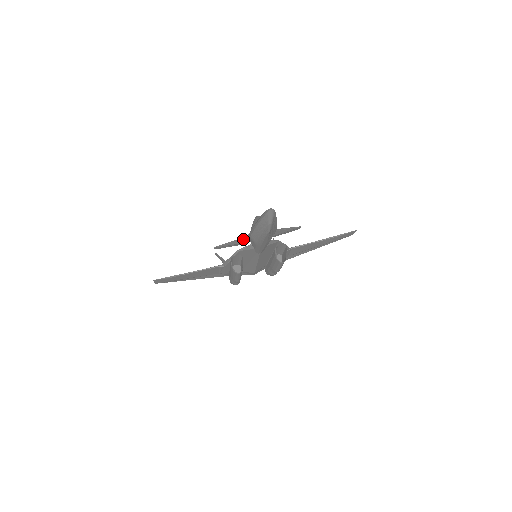
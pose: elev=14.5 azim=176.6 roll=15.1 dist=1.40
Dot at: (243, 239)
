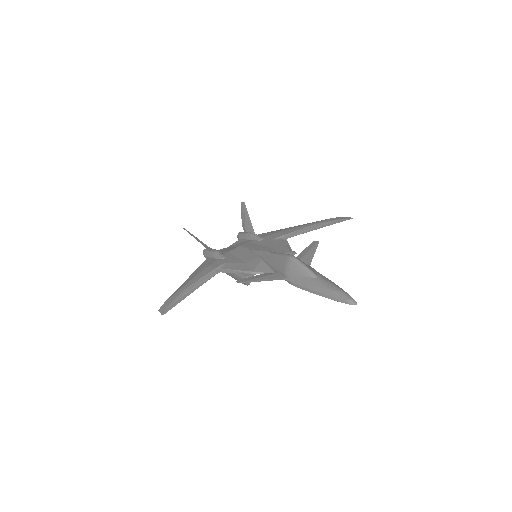
Dot at: (276, 278)
